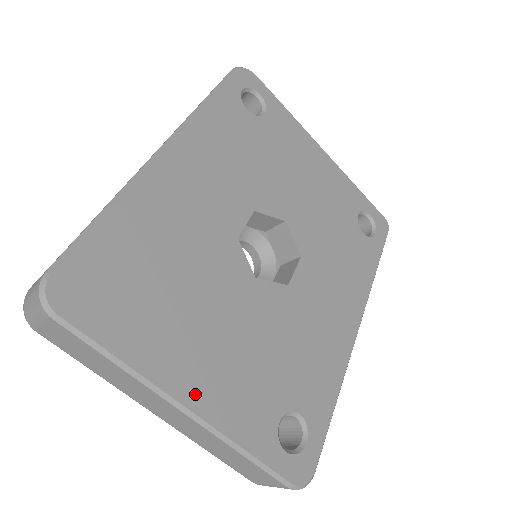
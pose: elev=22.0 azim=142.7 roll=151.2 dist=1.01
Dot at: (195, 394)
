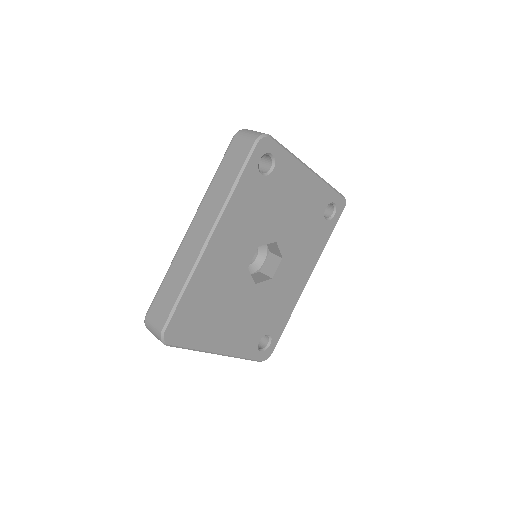
Dot at: (224, 348)
